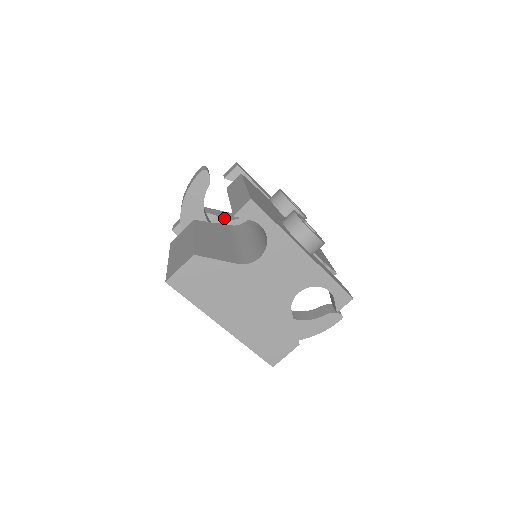
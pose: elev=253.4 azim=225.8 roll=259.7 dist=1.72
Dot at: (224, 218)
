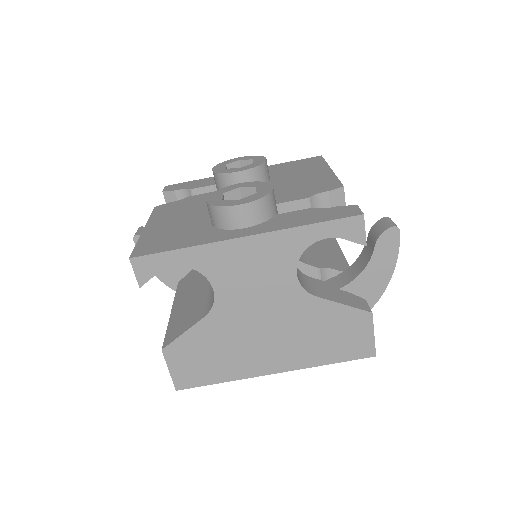
Dot at: occluded
